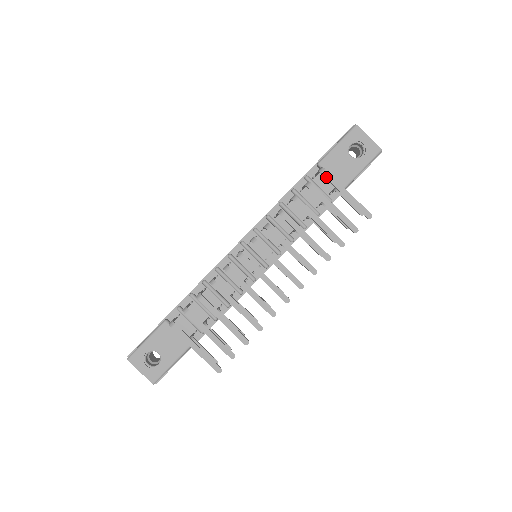
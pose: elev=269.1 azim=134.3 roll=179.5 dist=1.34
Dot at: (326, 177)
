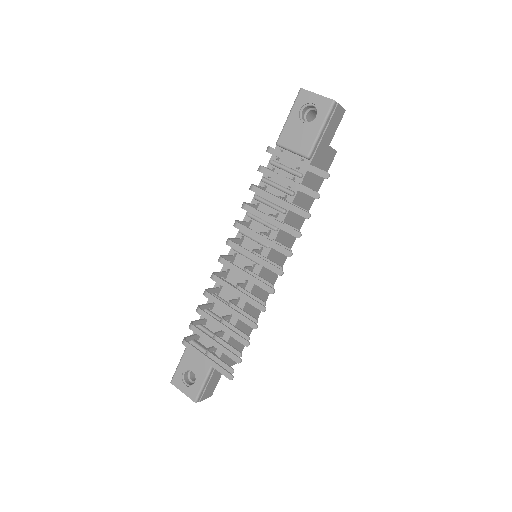
Dot at: (272, 154)
